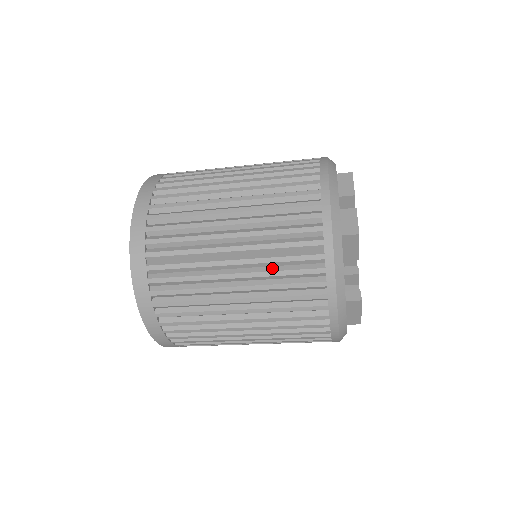
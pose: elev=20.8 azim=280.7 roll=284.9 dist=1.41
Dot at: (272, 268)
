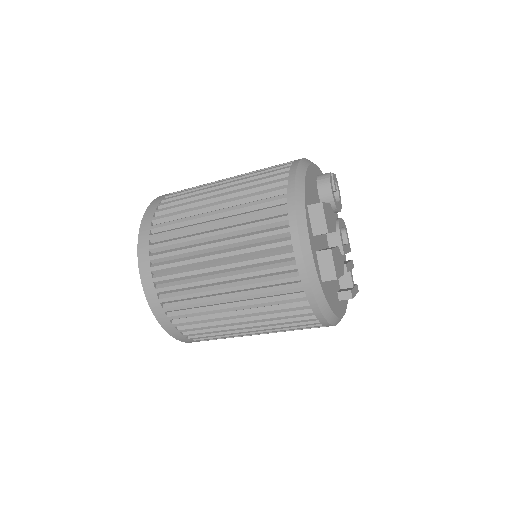
Dot at: (271, 315)
